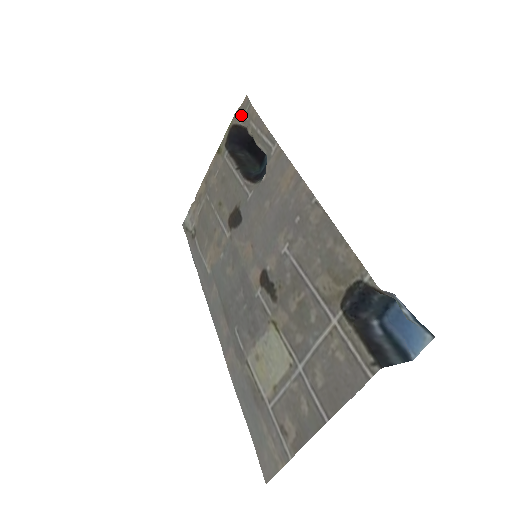
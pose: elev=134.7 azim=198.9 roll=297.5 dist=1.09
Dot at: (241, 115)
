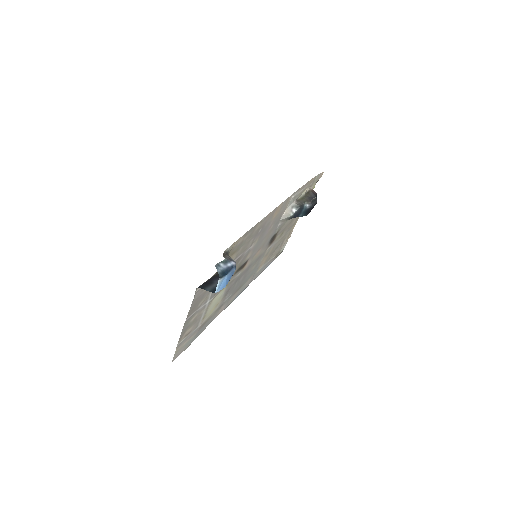
Dot at: (315, 183)
